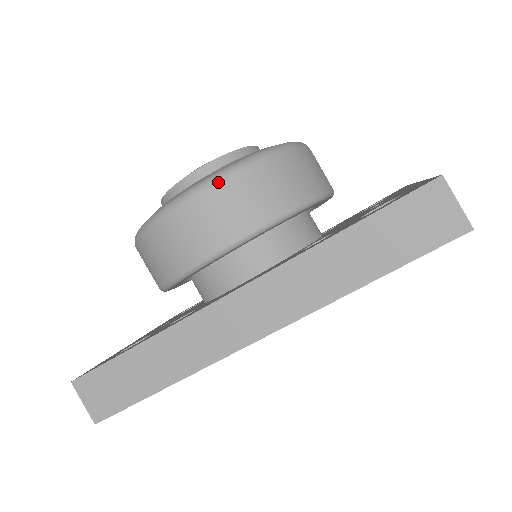
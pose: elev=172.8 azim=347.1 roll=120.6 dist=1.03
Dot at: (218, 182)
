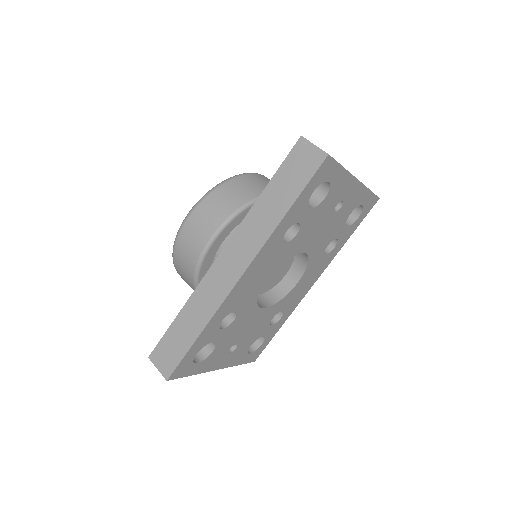
Dot at: (200, 202)
